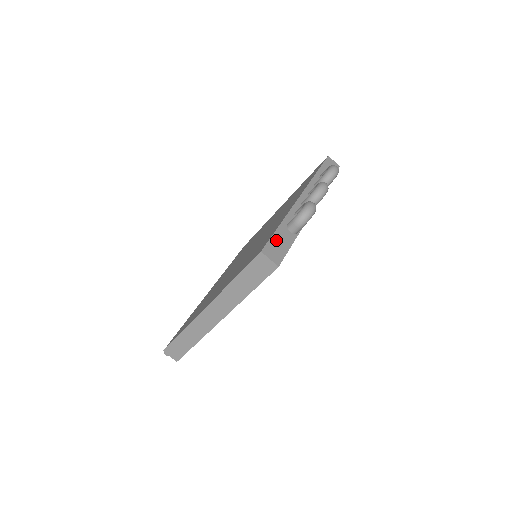
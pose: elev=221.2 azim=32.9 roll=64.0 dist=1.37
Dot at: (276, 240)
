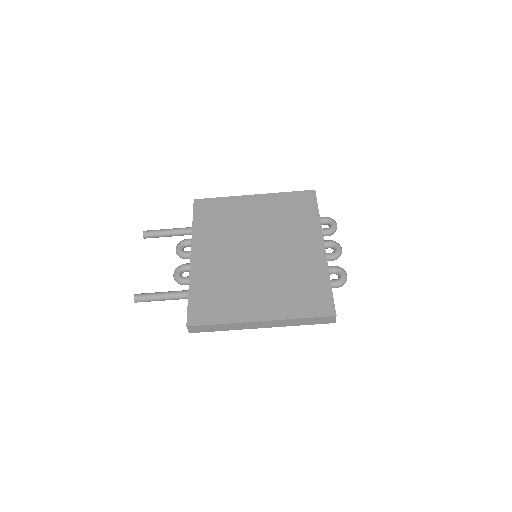
Dot at: (333, 301)
